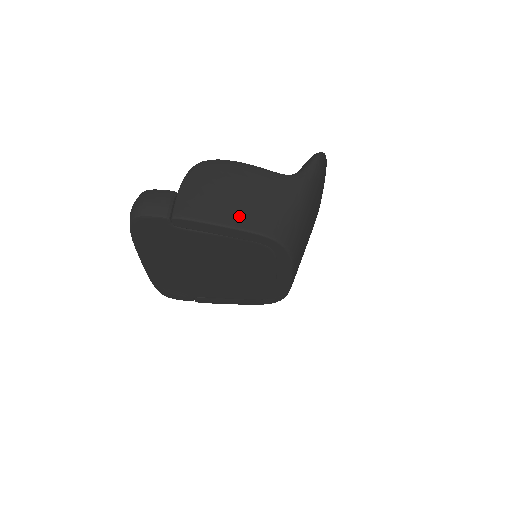
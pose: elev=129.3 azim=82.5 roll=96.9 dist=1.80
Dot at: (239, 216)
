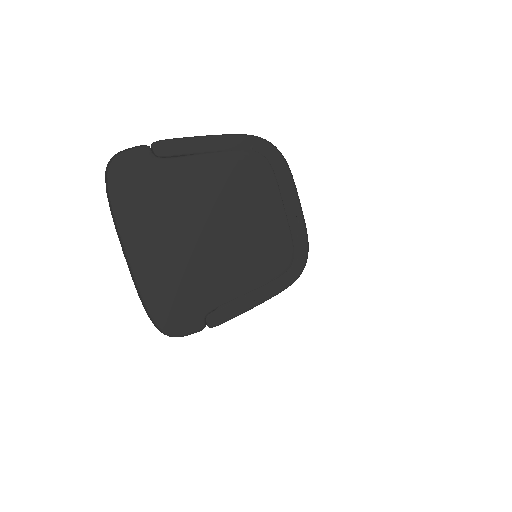
Dot at: occluded
